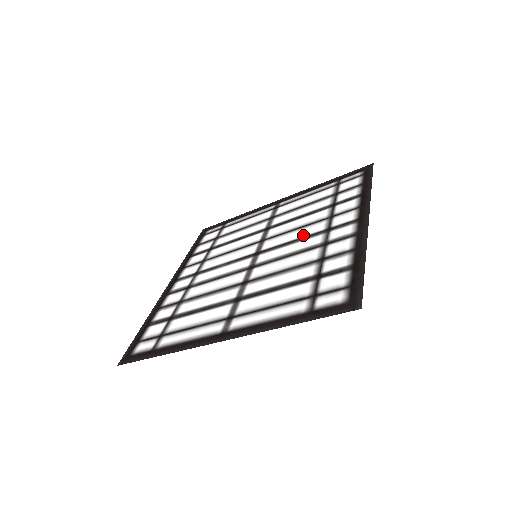
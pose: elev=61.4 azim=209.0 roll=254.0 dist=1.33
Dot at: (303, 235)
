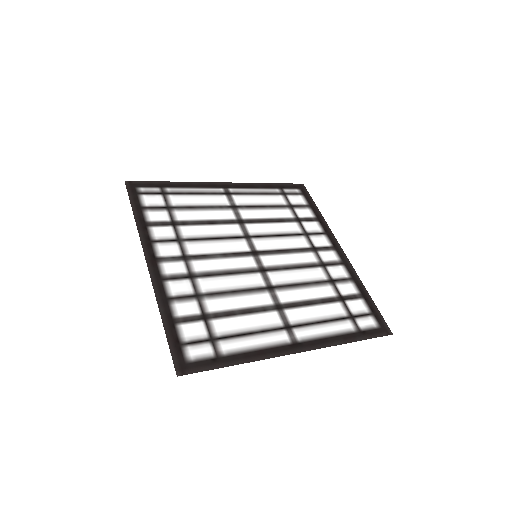
Dot at: (293, 246)
